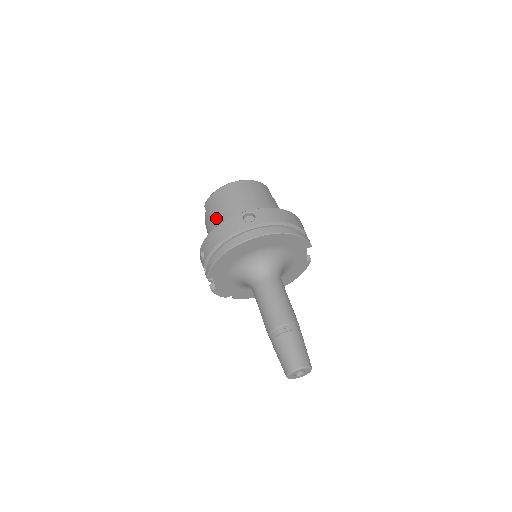
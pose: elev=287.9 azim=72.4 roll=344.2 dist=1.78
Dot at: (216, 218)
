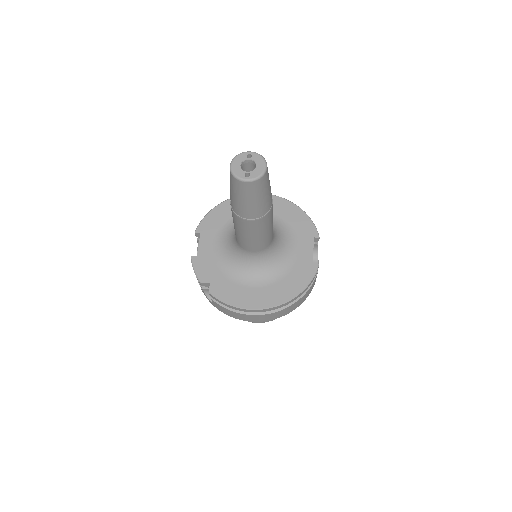
Dot at: occluded
